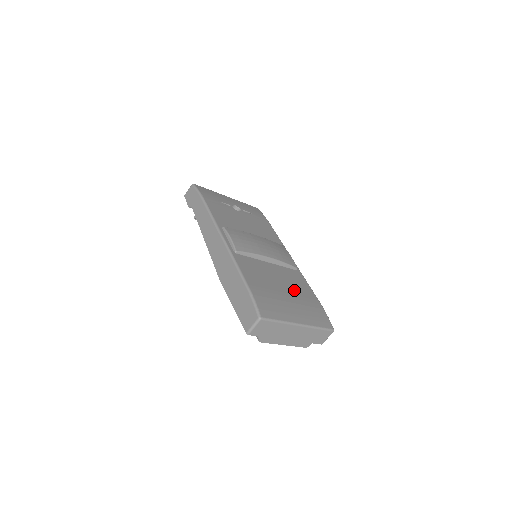
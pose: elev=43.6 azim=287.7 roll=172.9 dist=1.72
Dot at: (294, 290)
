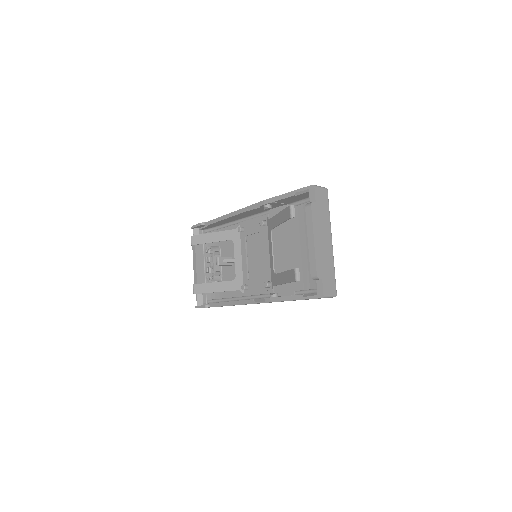
Dot at: occluded
